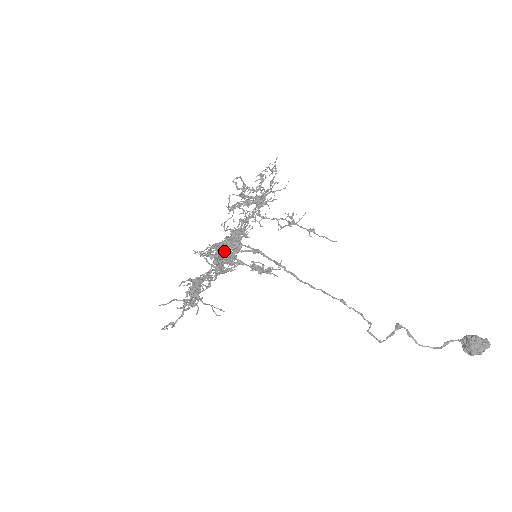
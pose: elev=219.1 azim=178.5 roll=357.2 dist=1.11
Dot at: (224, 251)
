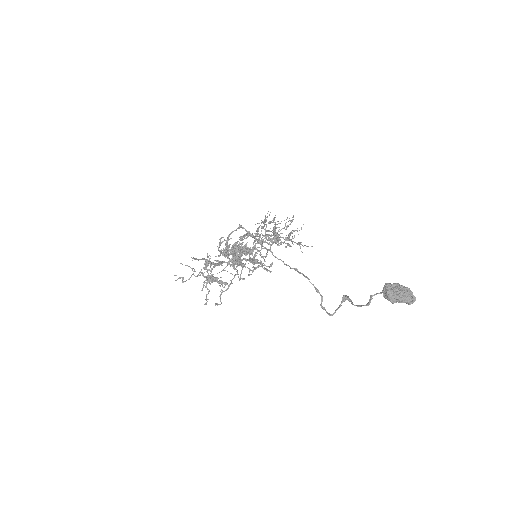
Dot at: (233, 245)
